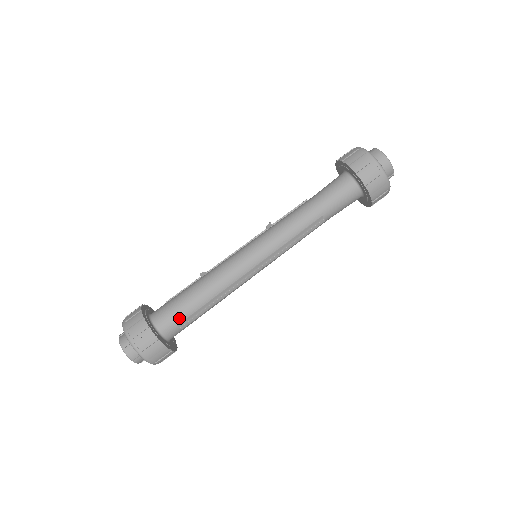
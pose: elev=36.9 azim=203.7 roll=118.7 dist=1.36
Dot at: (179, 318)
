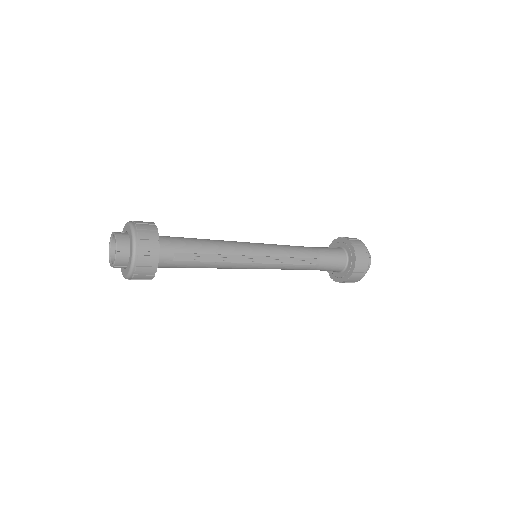
Dot at: (180, 248)
